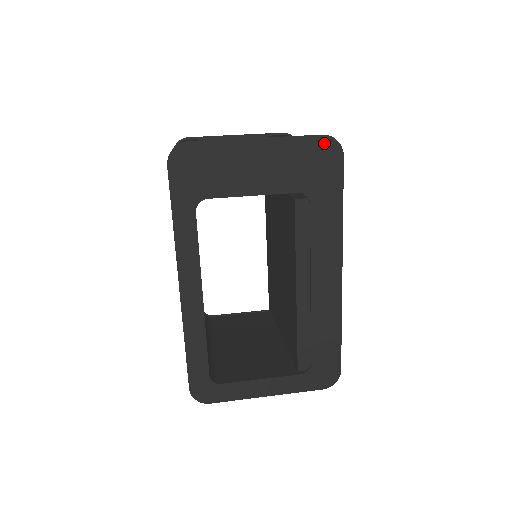
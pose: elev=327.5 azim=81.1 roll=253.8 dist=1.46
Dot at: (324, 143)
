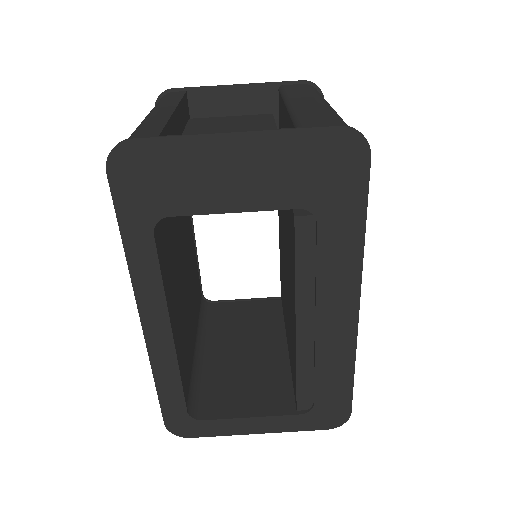
Dot at: (341, 138)
